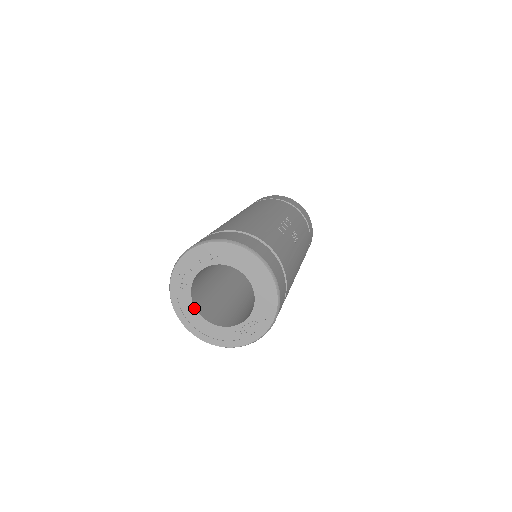
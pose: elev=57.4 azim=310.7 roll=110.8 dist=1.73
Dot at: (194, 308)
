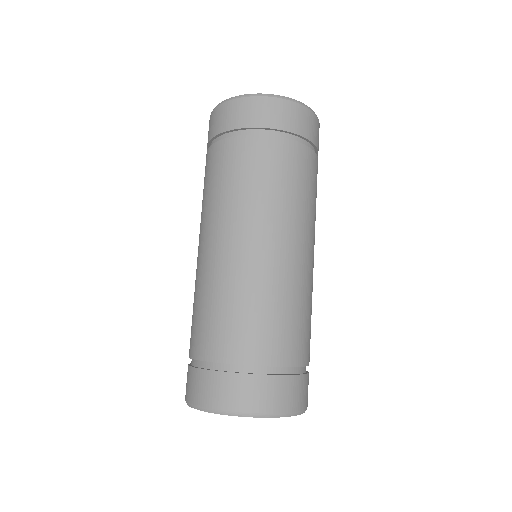
Dot at: occluded
